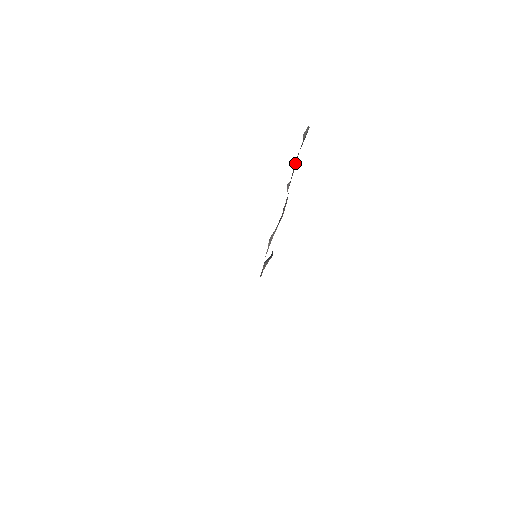
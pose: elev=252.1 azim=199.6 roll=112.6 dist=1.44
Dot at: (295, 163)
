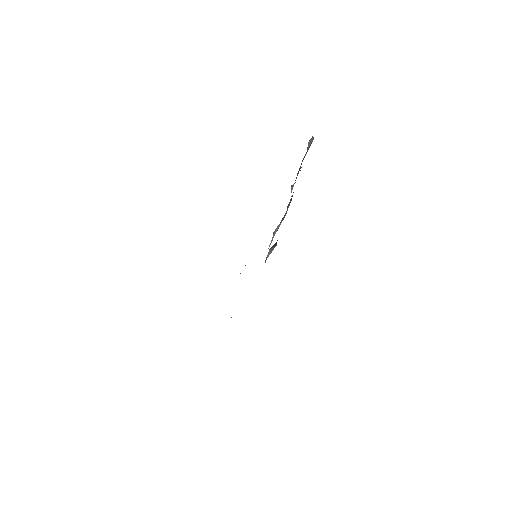
Dot at: (299, 169)
